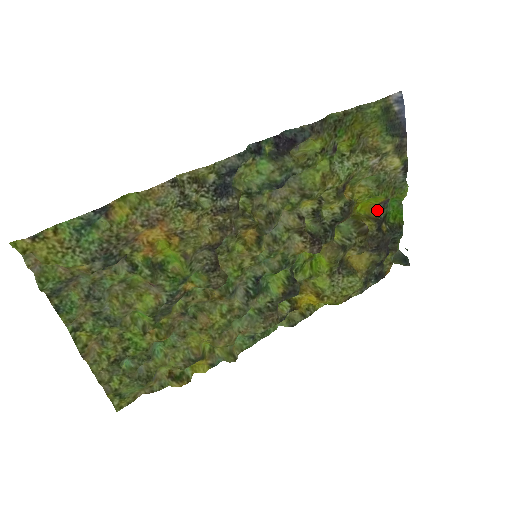
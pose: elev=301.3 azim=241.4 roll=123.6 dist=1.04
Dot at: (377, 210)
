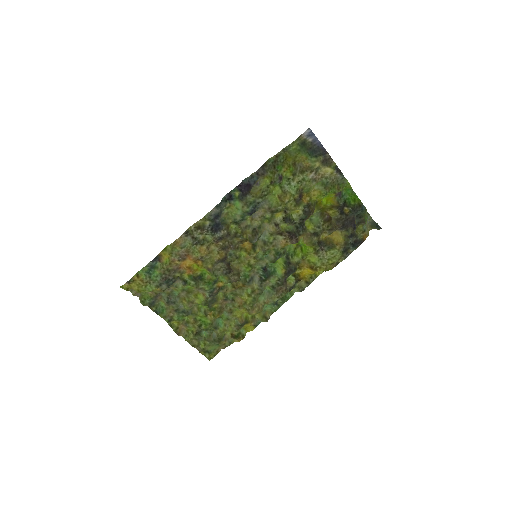
Dot at: (336, 200)
